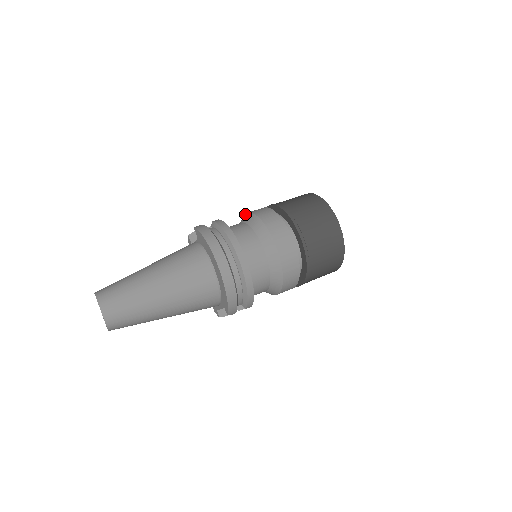
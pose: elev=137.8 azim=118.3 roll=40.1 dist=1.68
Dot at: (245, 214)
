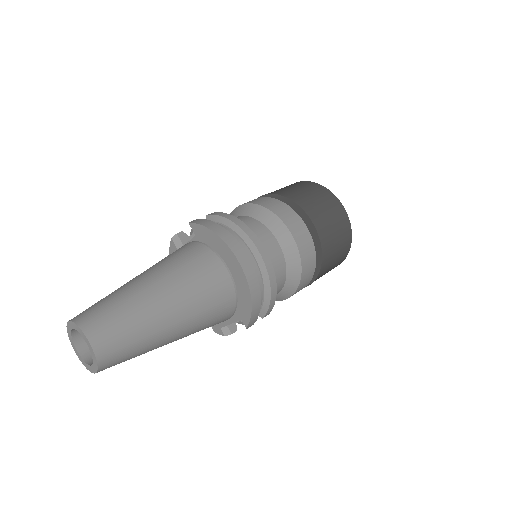
Dot at: (237, 207)
